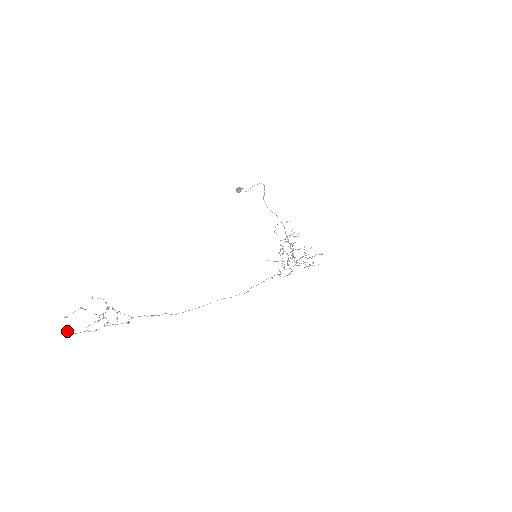
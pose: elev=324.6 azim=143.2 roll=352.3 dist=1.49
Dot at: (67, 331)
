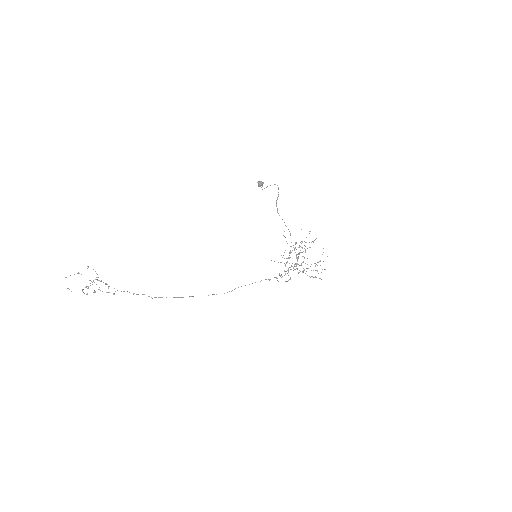
Dot at: occluded
